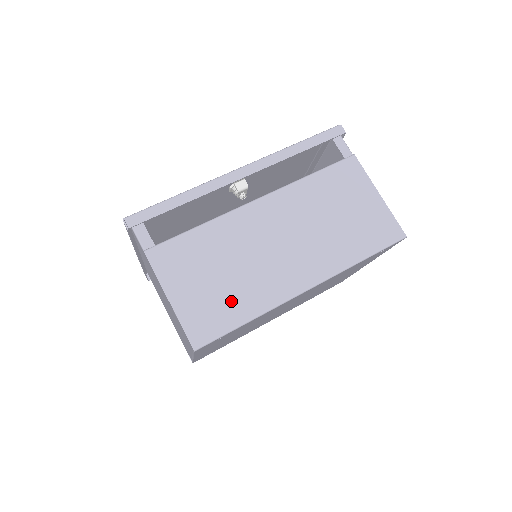
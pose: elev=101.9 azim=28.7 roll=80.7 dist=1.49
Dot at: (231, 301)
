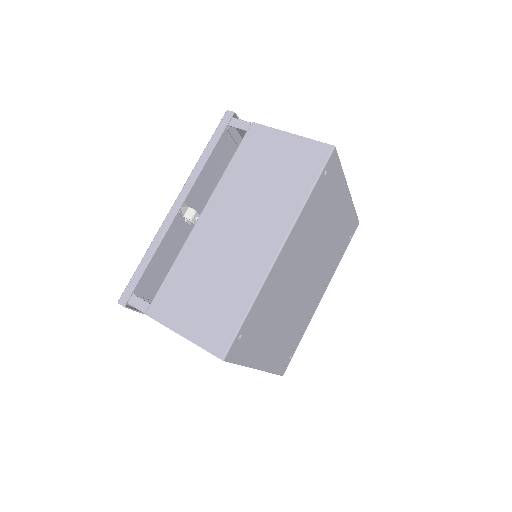
Dot at: (227, 303)
